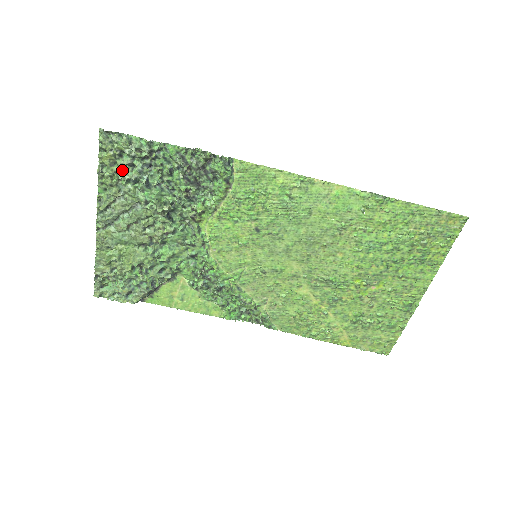
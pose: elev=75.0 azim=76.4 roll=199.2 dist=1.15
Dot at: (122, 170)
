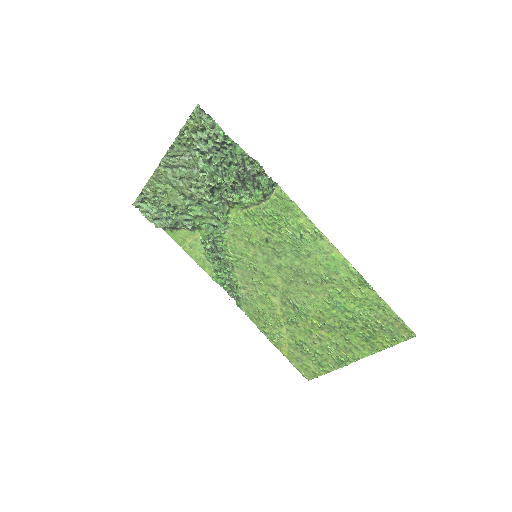
Dot at: (197, 140)
